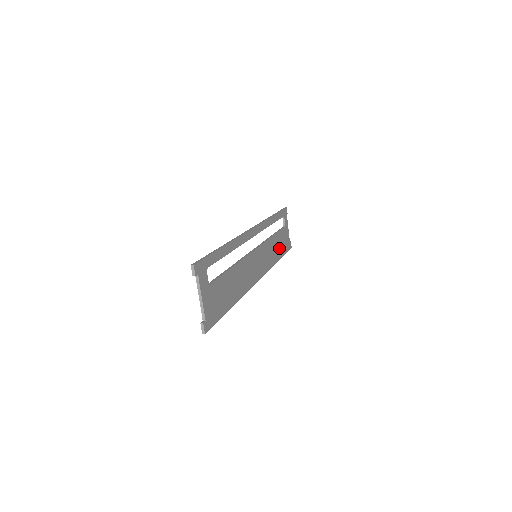
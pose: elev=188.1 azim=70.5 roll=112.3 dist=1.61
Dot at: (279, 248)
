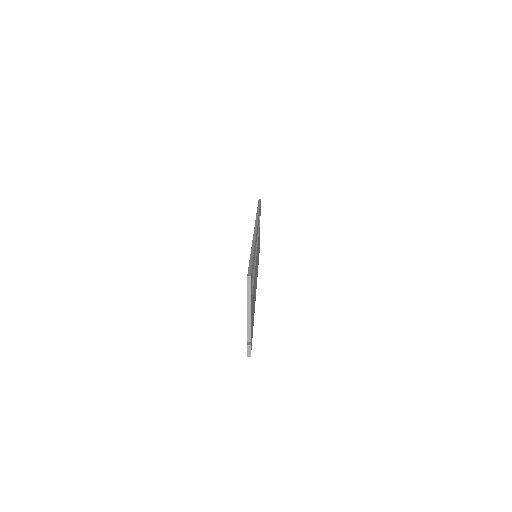
Dot at: occluded
